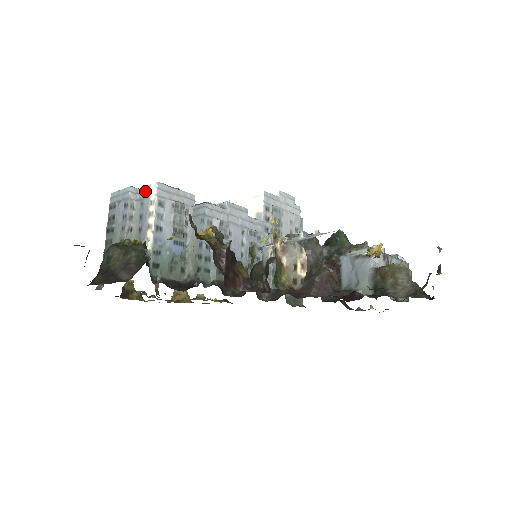
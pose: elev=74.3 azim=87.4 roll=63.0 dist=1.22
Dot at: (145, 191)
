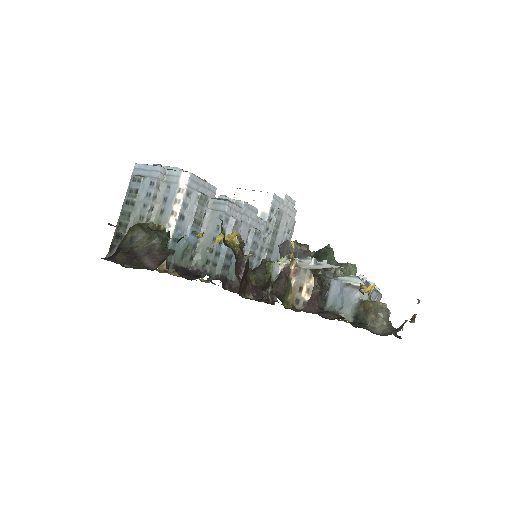
Dot at: (174, 176)
